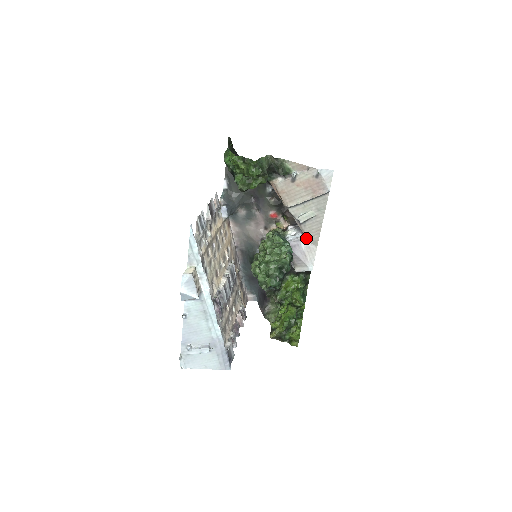
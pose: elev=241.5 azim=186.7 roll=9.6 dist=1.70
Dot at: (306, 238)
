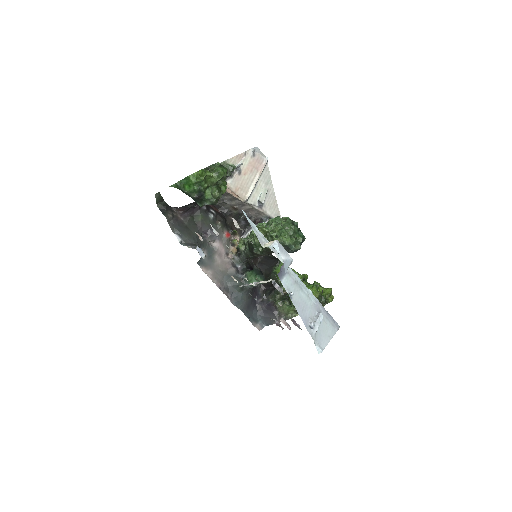
Dot at: (271, 217)
